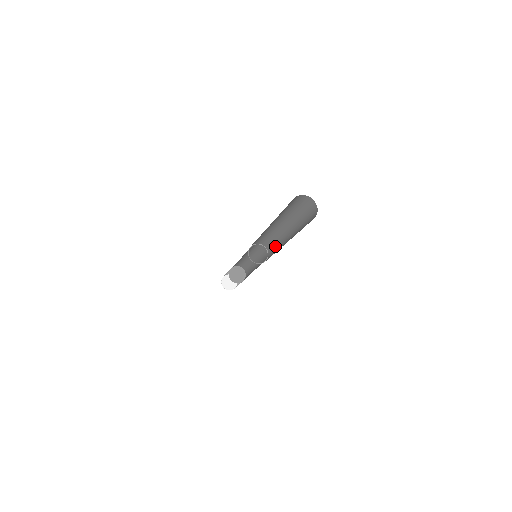
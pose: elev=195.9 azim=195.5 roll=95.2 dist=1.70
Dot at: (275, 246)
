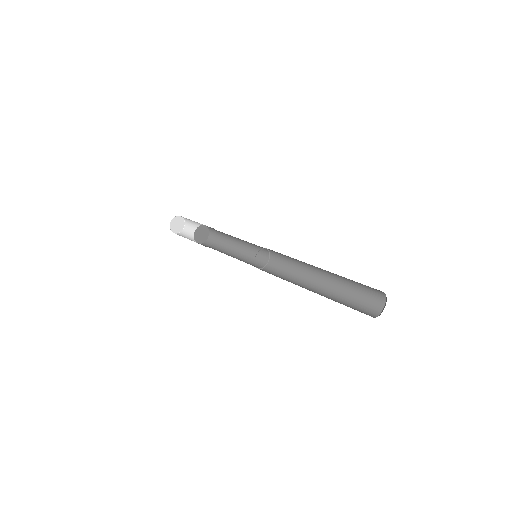
Dot at: (286, 256)
